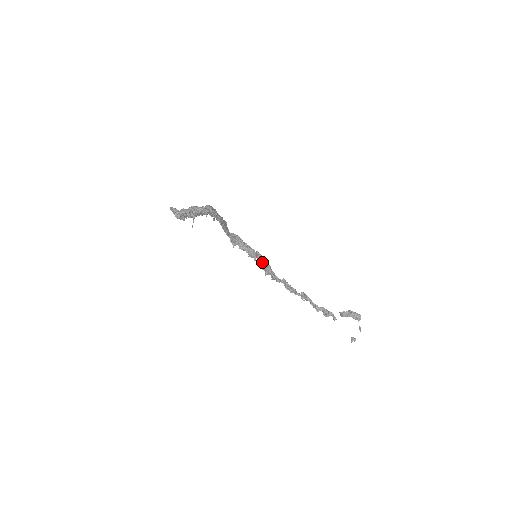
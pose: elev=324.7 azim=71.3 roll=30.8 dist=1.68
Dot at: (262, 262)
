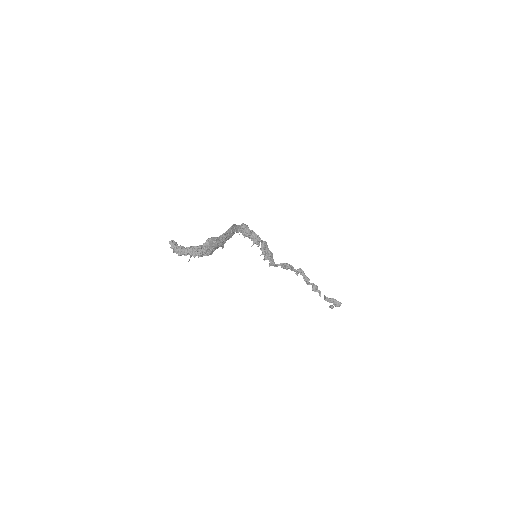
Dot at: (264, 252)
